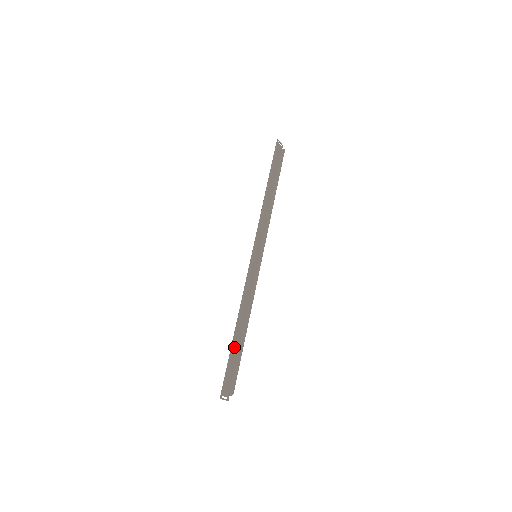
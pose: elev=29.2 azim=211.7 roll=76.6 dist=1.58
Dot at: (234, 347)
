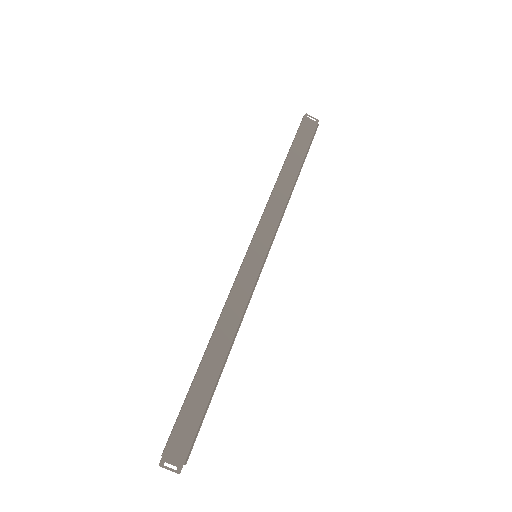
Dot at: (199, 385)
